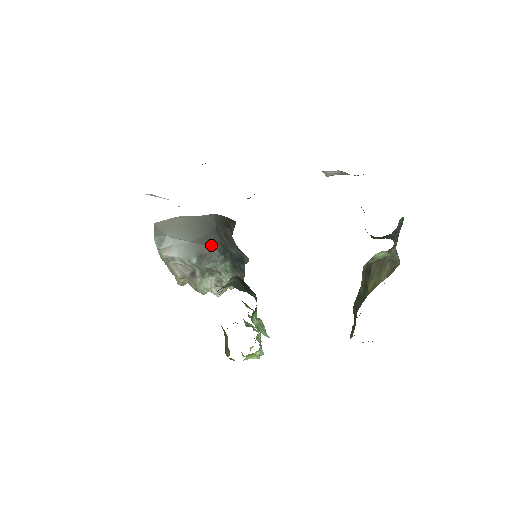
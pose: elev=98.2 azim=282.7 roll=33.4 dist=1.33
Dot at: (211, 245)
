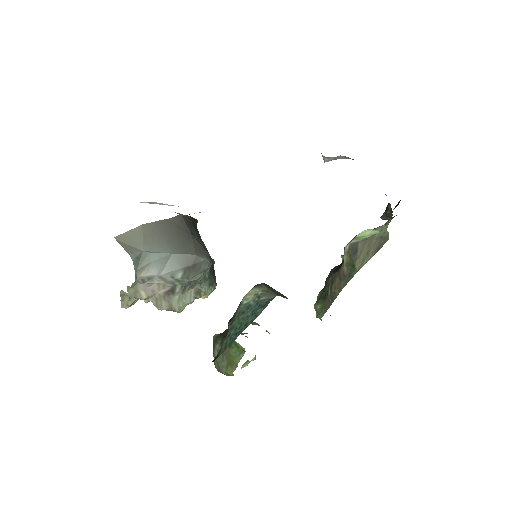
Dot at: (198, 253)
